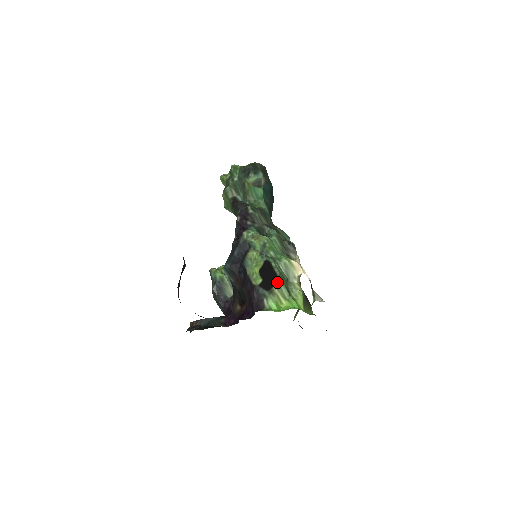
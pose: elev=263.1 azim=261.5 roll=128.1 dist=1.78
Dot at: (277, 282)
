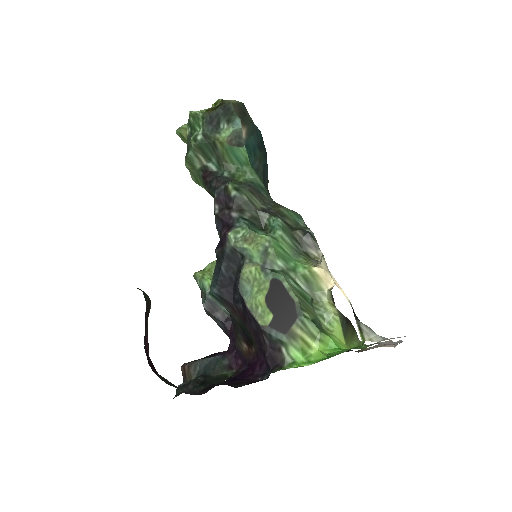
Dot at: (297, 316)
